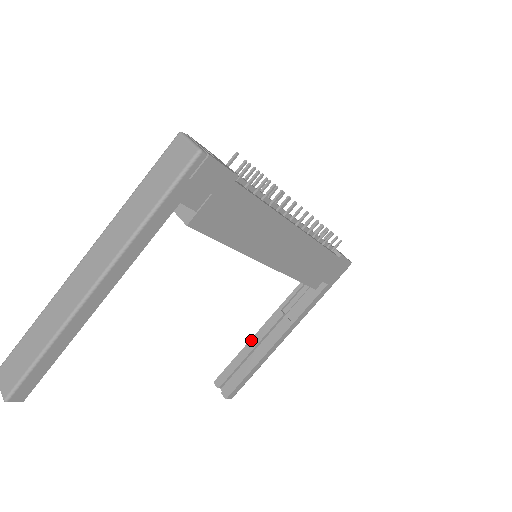
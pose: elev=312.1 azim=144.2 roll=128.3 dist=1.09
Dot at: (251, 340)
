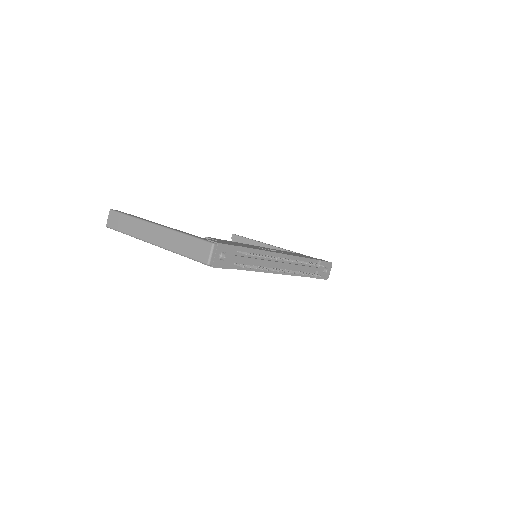
Dot at: (260, 243)
